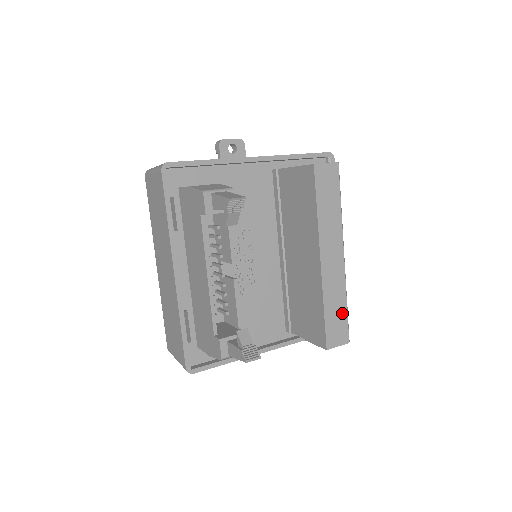
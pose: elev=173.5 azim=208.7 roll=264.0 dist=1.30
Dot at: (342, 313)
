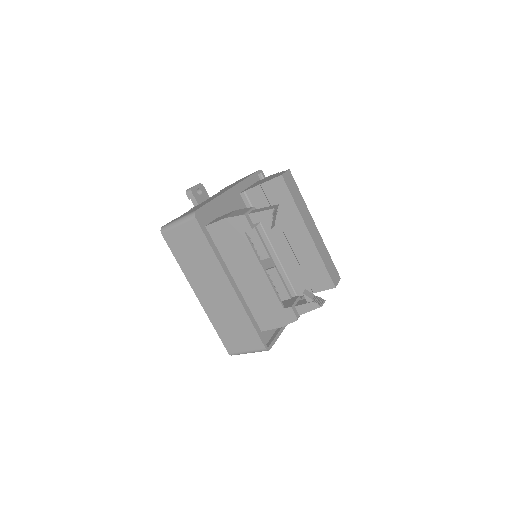
Dot at: (330, 262)
